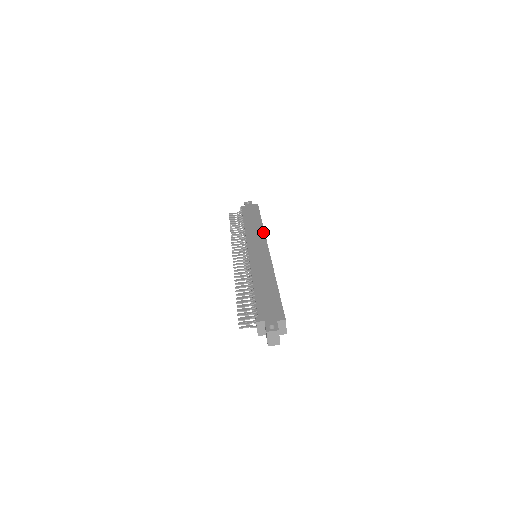
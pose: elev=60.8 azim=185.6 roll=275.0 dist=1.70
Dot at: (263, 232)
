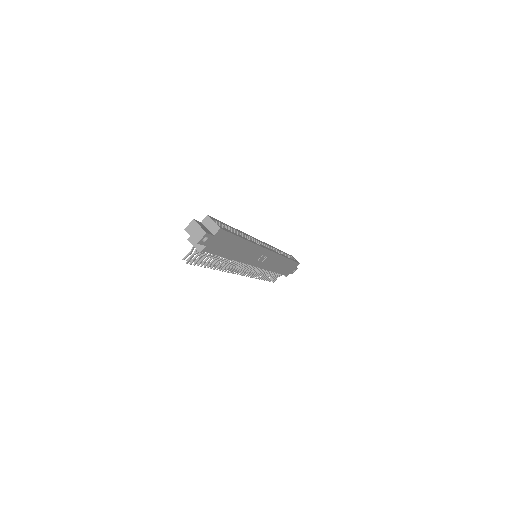
Dot at: occluded
